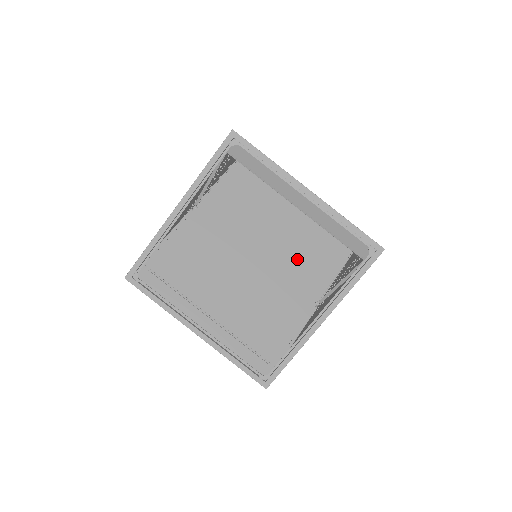
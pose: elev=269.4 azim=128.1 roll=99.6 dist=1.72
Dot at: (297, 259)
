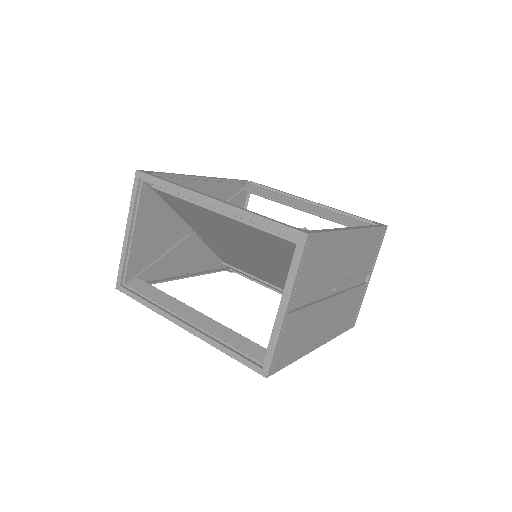
Dot at: occluded
